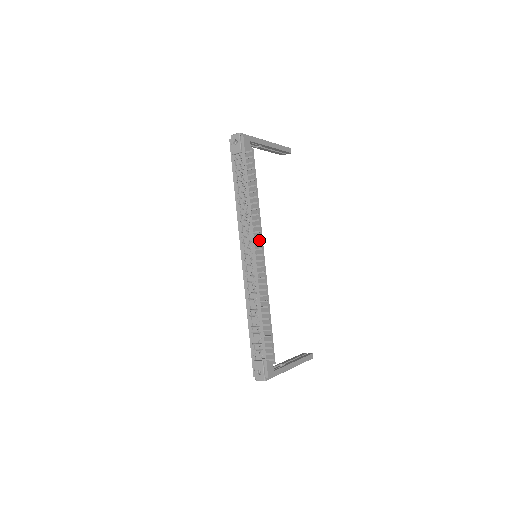
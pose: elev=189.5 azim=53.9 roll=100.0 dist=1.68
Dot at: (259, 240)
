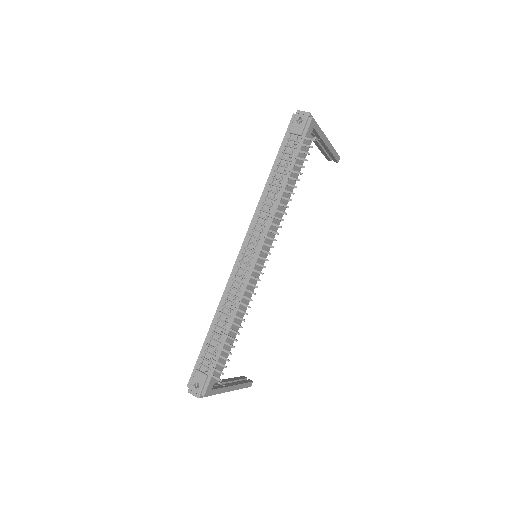
Dot at: (269, 241)
